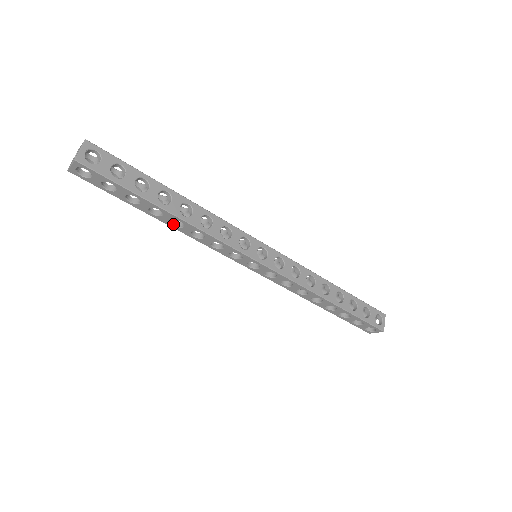
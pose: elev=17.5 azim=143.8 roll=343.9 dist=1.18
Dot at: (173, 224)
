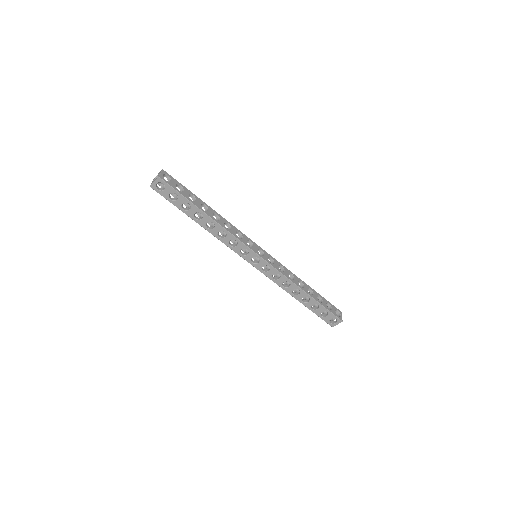
Dot at: (207, 222)
